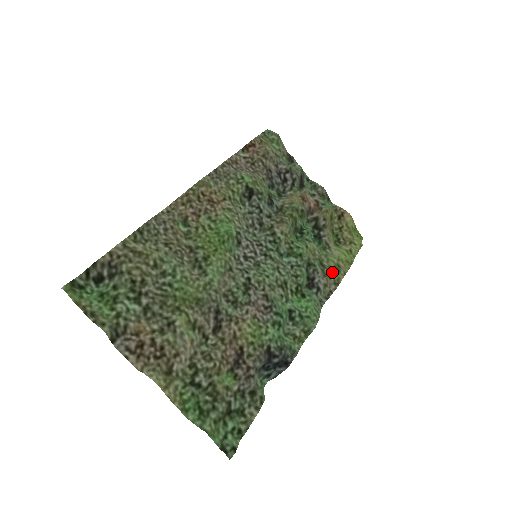
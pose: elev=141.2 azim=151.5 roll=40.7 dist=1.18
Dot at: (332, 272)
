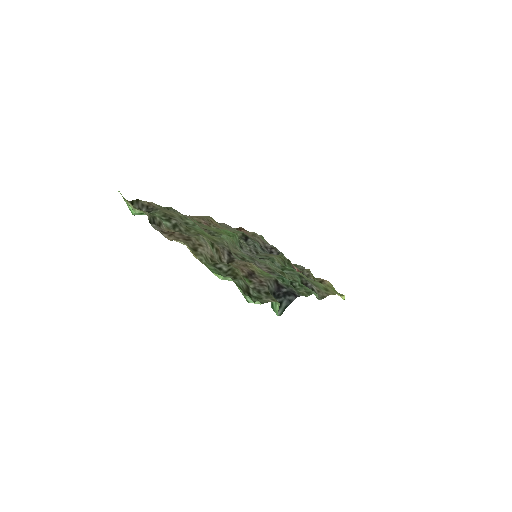
Dot at: (322, 288)
